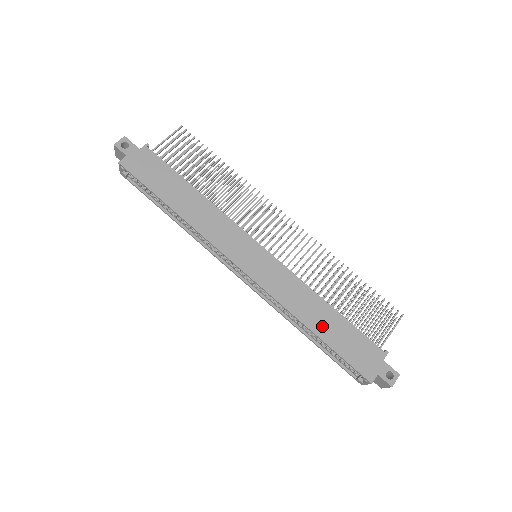
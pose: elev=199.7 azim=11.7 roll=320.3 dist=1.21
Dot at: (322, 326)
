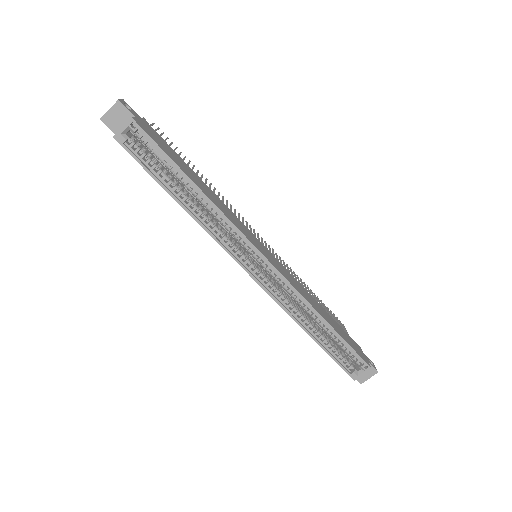
Dot at: (328, 319)
